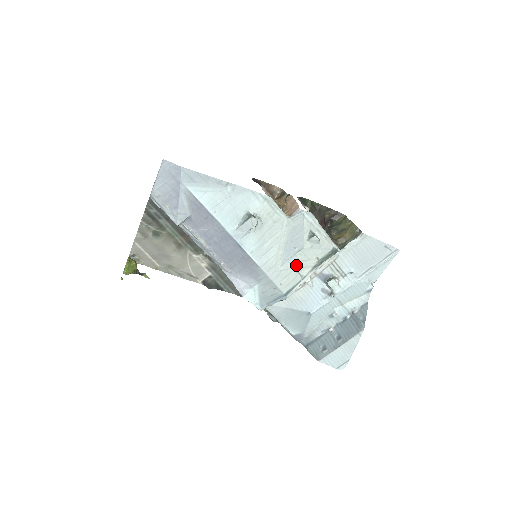
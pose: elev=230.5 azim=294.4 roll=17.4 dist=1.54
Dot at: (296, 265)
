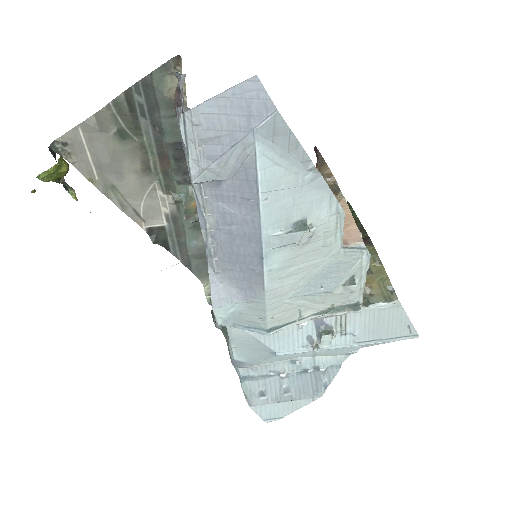
Dot at: (305, 303)
